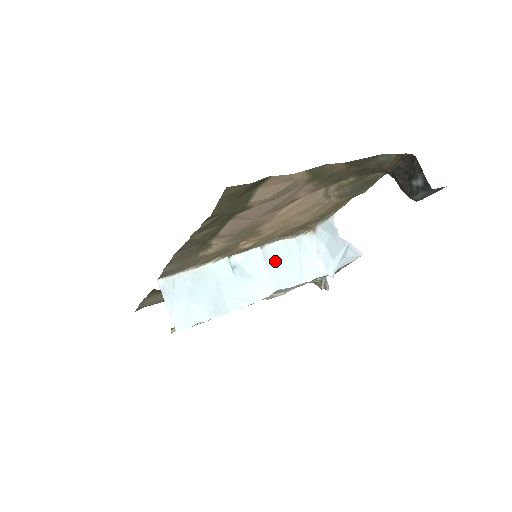
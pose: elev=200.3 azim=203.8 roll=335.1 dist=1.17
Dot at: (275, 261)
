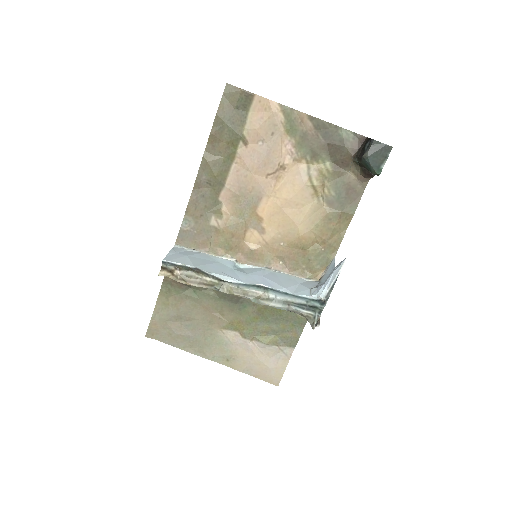
Dot at: (273, 276)
